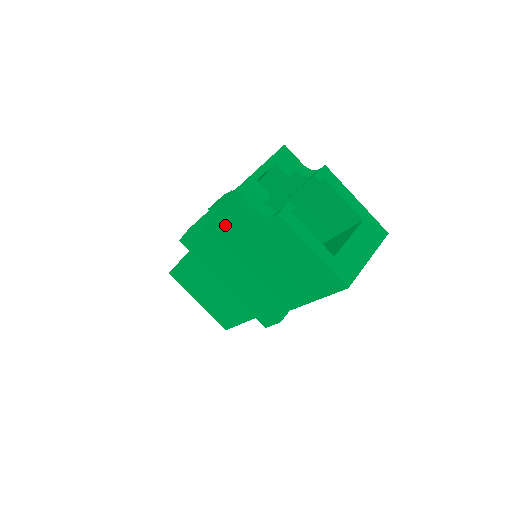
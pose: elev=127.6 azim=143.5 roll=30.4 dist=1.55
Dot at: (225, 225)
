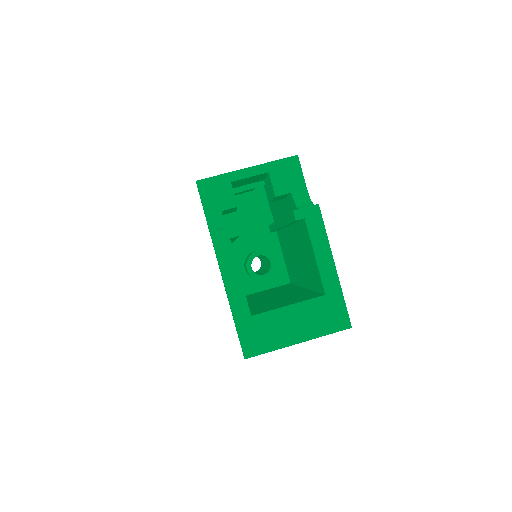
Dot at: occluded
